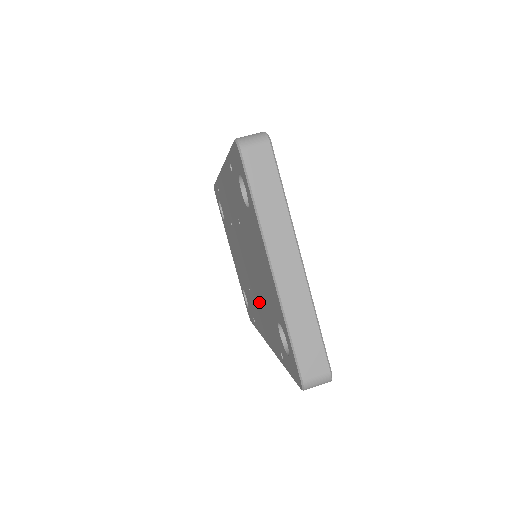
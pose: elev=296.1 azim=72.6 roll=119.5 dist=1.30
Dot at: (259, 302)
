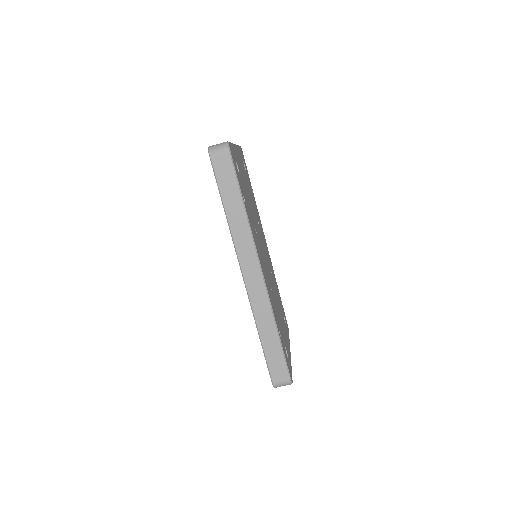
Dot at: occluded
